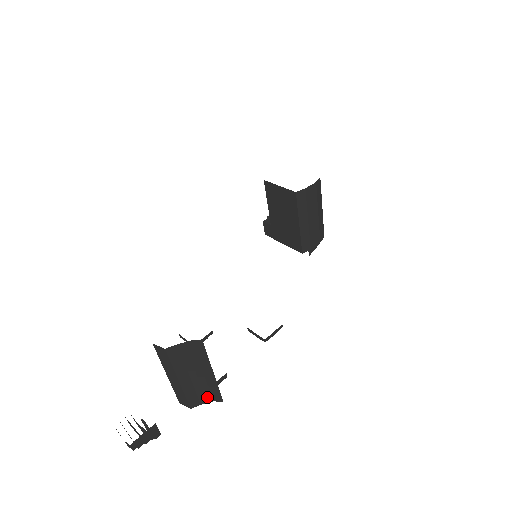
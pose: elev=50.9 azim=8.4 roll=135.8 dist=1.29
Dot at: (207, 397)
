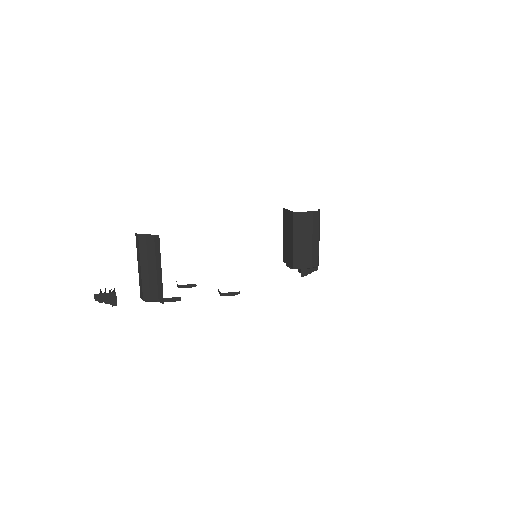
Dot at: (155, 295)
